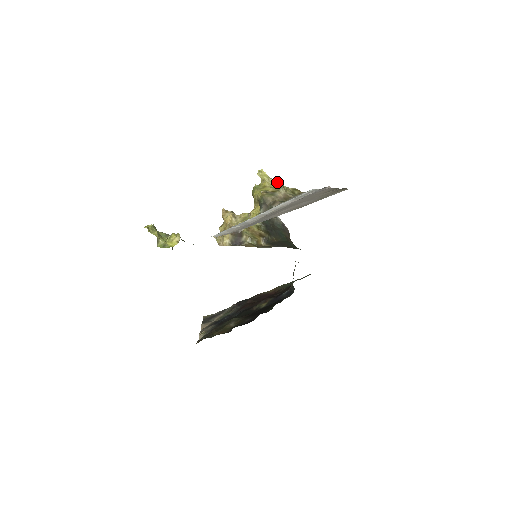
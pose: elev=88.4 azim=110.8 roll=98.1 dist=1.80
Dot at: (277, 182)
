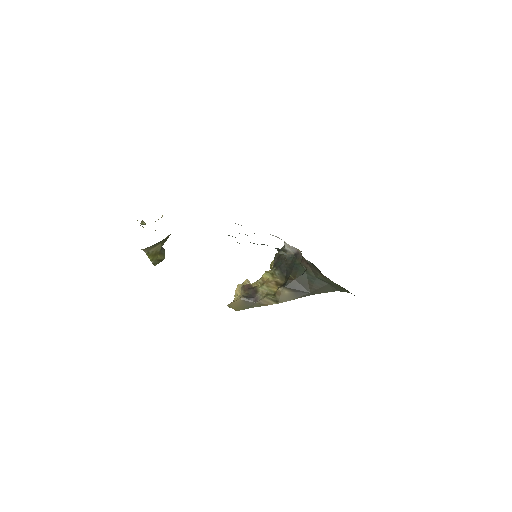
Dot at: occluded
